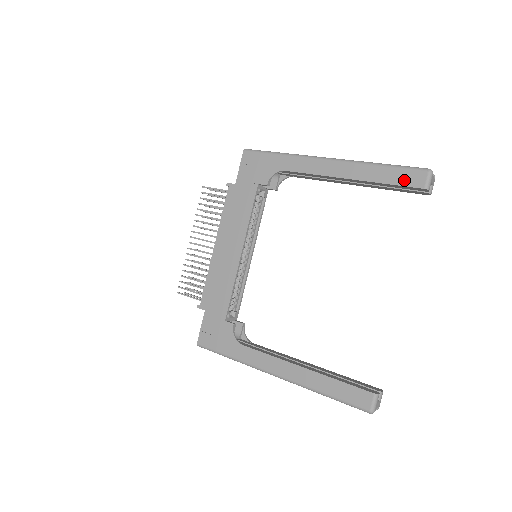
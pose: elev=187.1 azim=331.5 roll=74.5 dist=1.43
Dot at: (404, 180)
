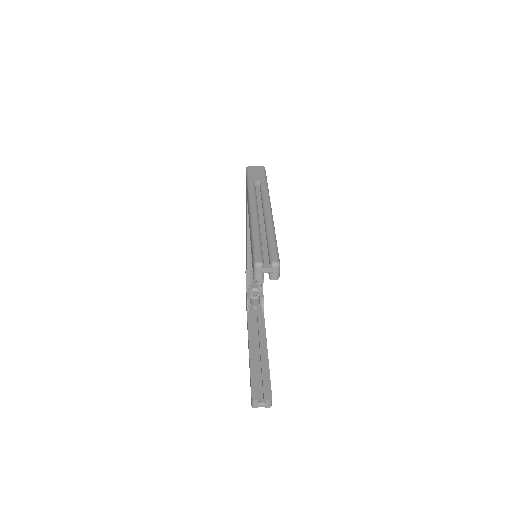
Dot at: (252, 261)
